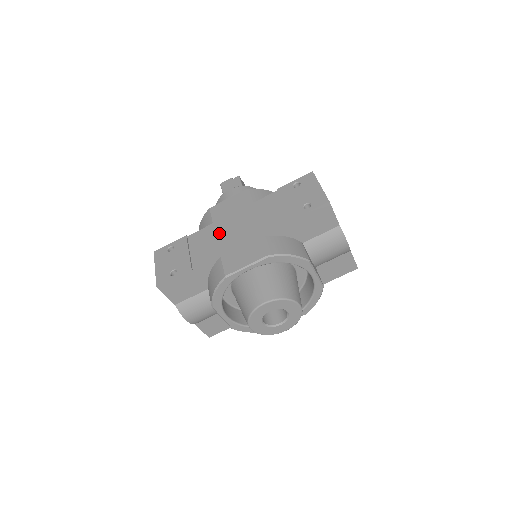
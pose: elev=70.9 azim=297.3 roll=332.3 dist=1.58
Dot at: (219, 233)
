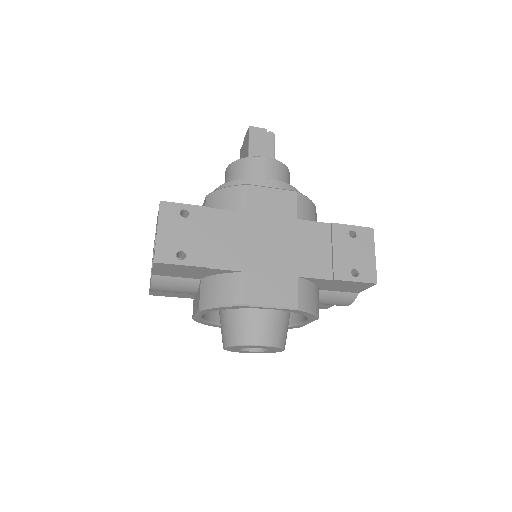
Dot at: (251, 234)
